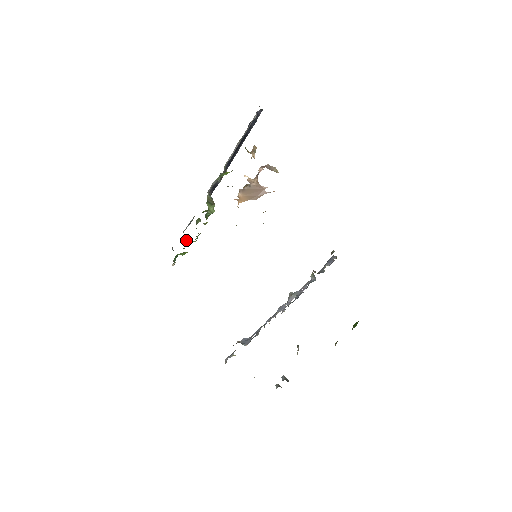
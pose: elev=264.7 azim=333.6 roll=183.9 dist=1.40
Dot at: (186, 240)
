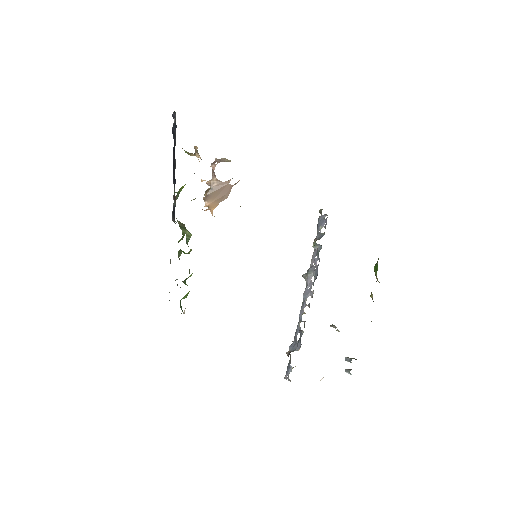
Dot at: occluded
